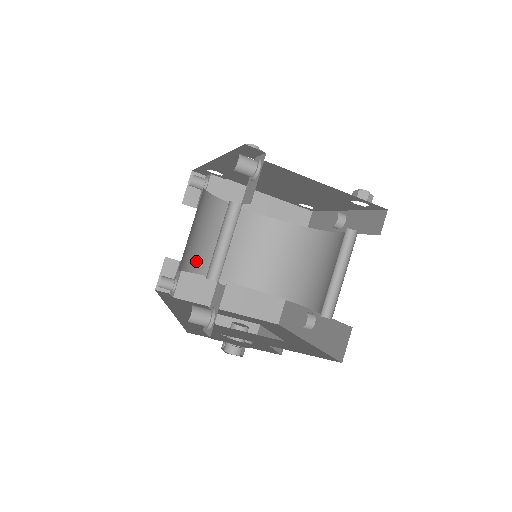
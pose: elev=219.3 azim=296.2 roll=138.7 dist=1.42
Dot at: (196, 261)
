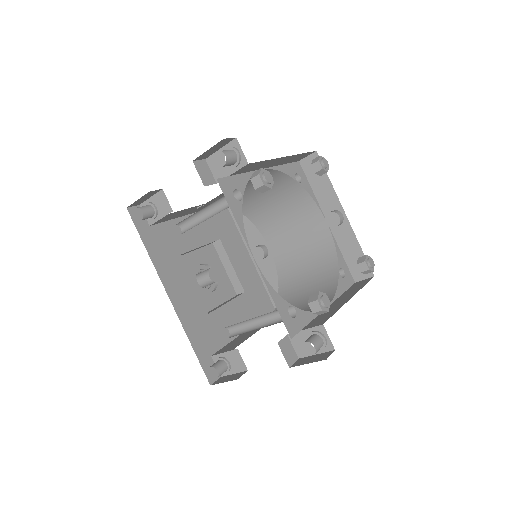
Dot at: (191, 224)
